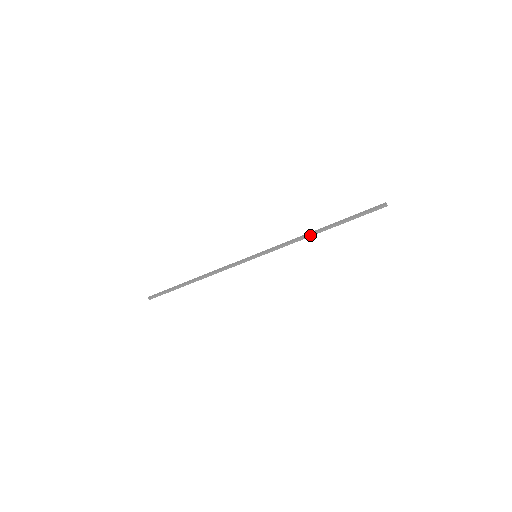
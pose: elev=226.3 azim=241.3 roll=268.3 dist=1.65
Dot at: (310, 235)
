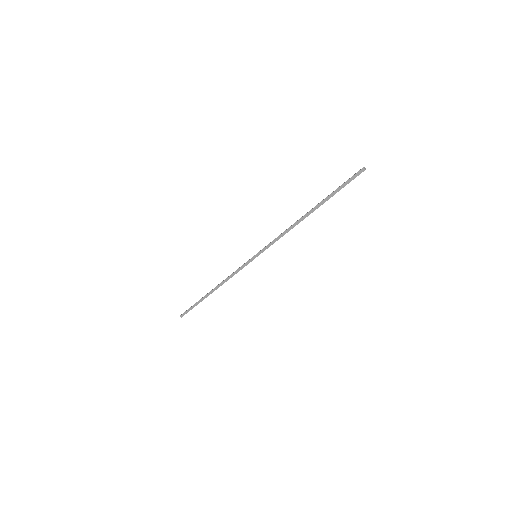
Dot at: (298, 222)
